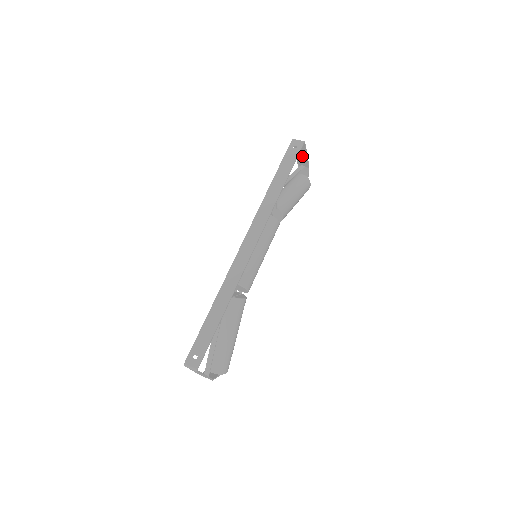
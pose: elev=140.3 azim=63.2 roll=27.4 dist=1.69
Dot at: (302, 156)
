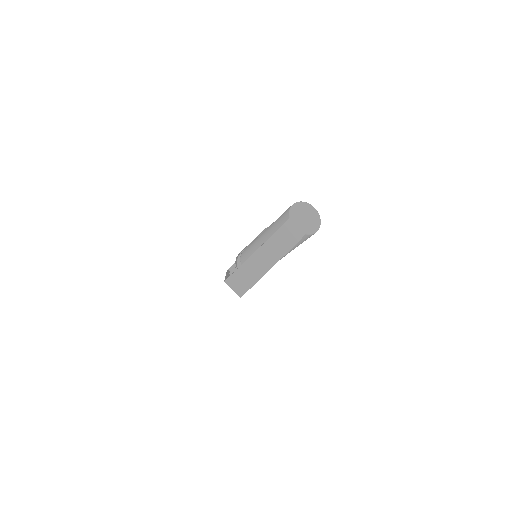
Dot at: (266, 259)
